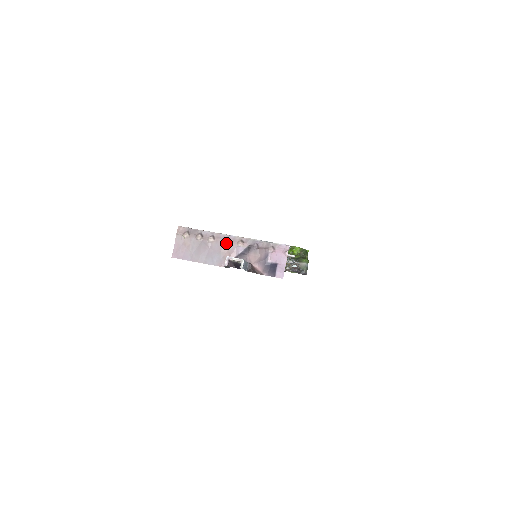
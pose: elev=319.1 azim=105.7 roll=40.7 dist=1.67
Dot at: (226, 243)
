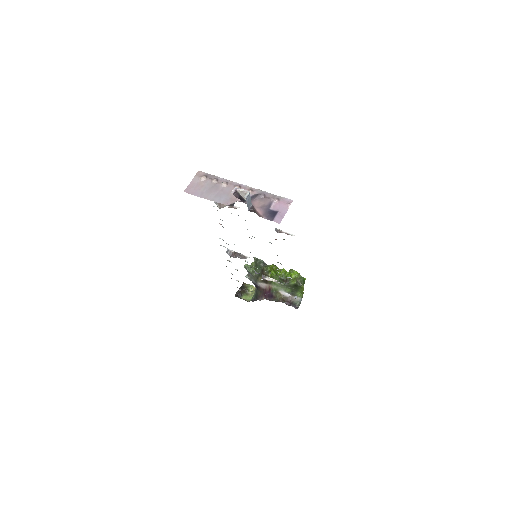
Dot at: occluded
